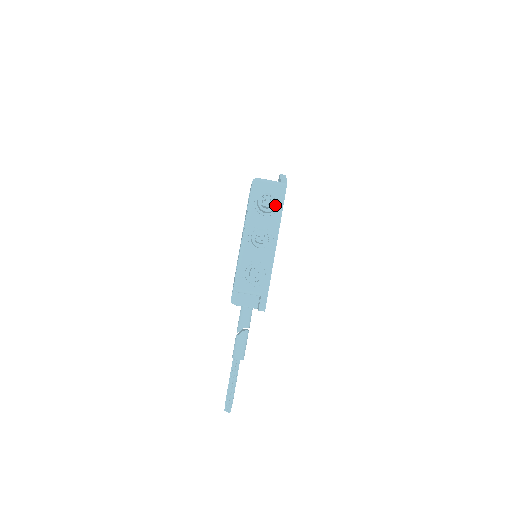
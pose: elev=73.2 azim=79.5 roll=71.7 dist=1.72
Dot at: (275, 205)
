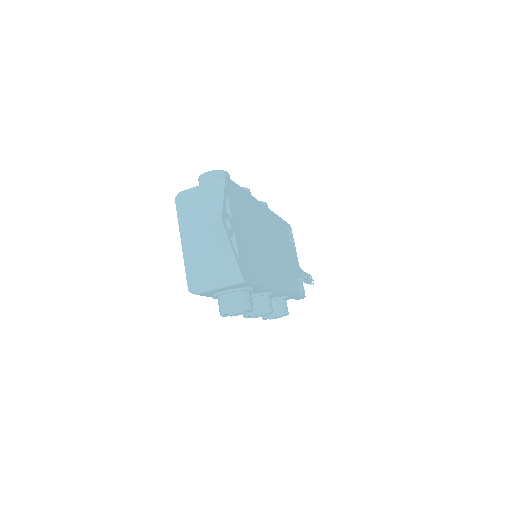
Dot at: (250, 311)
